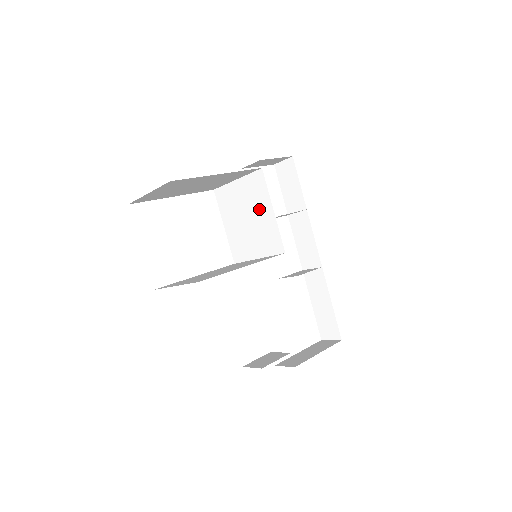
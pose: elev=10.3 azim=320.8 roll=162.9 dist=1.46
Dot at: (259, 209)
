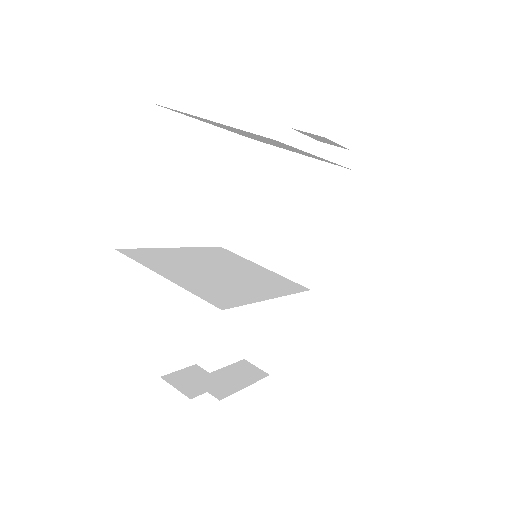
Dot at: (310, 214)
